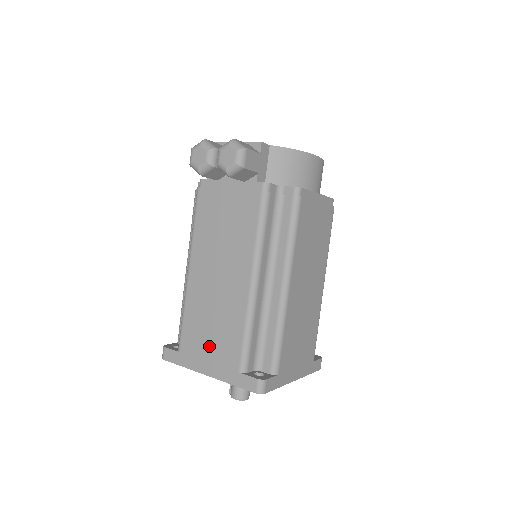
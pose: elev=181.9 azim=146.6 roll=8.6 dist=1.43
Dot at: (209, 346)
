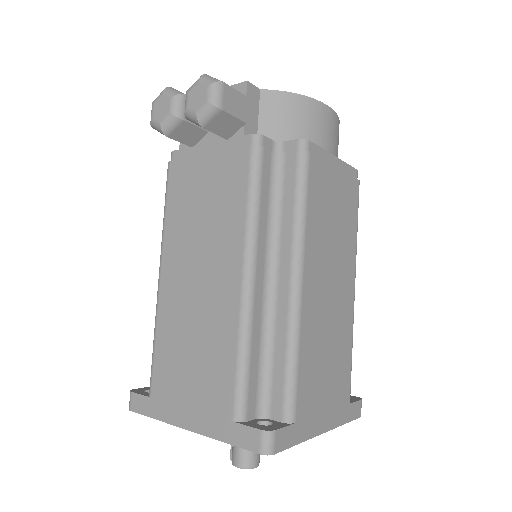
Dot at: (189, 384)
